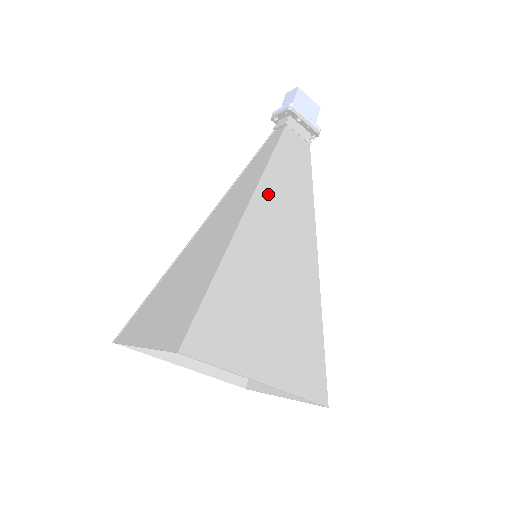
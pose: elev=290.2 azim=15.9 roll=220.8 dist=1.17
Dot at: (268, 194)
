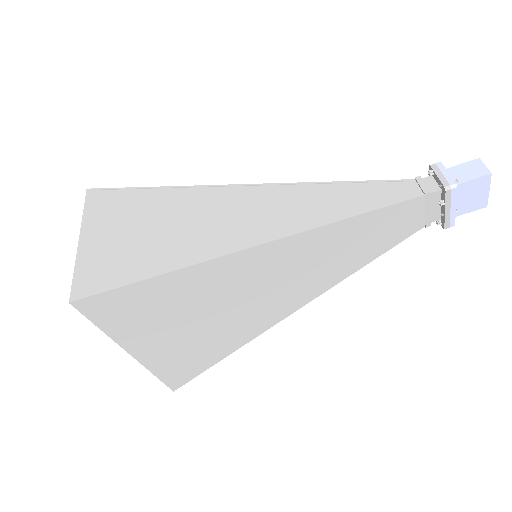
Dot at: (312, 242)
